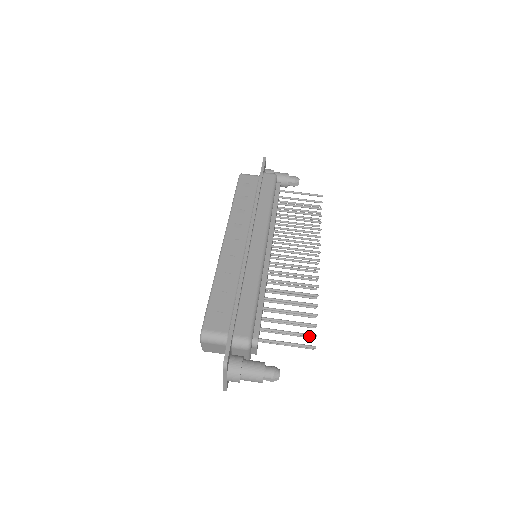
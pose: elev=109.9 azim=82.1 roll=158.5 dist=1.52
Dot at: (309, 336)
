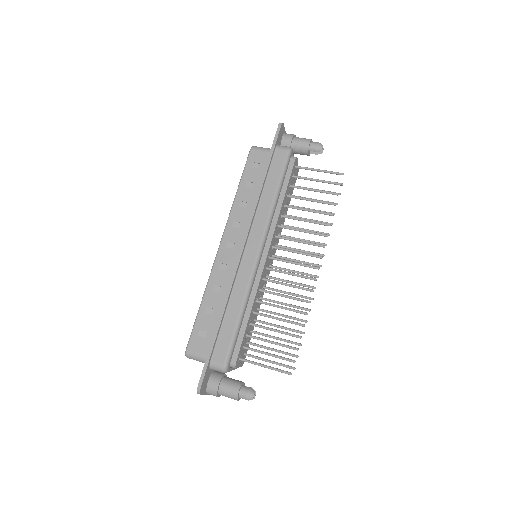
Dot at: occluded
